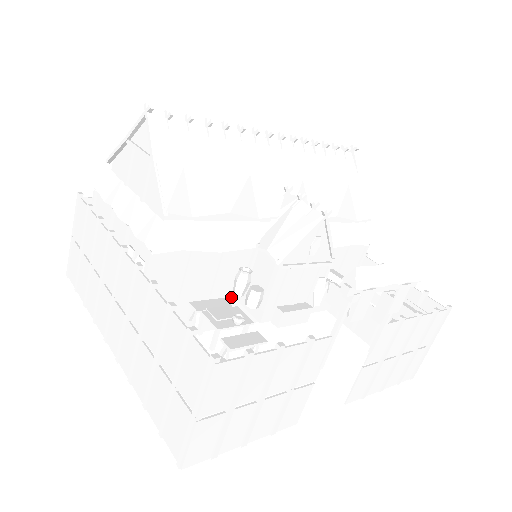
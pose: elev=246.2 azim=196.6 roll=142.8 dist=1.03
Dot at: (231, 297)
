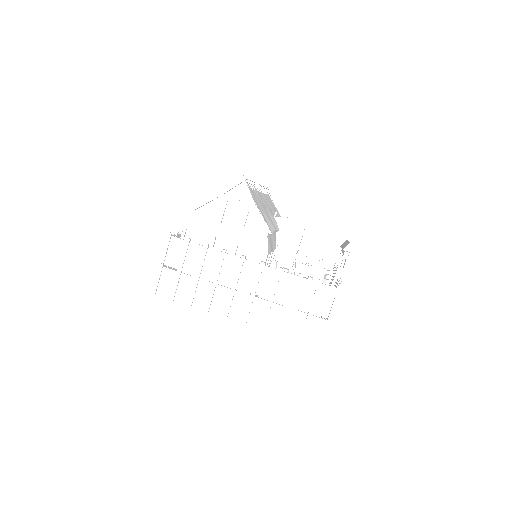
Dot at: occluded
